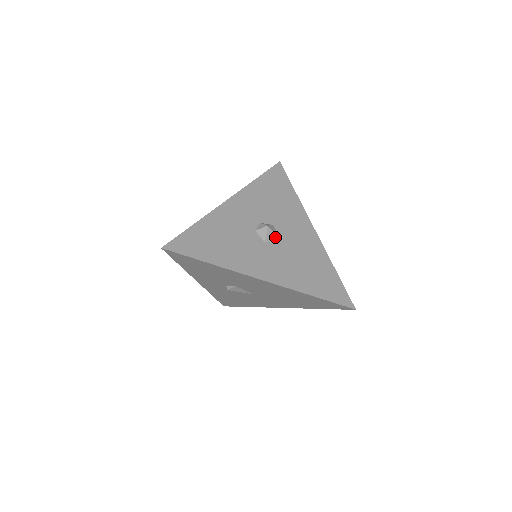
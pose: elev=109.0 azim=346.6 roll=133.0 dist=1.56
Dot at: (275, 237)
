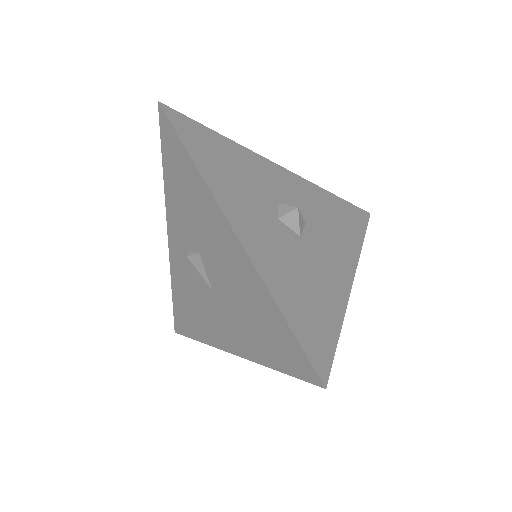
Dot at: (296, 228)
